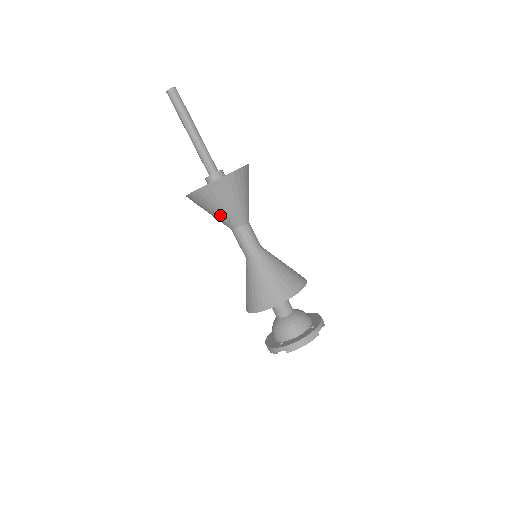
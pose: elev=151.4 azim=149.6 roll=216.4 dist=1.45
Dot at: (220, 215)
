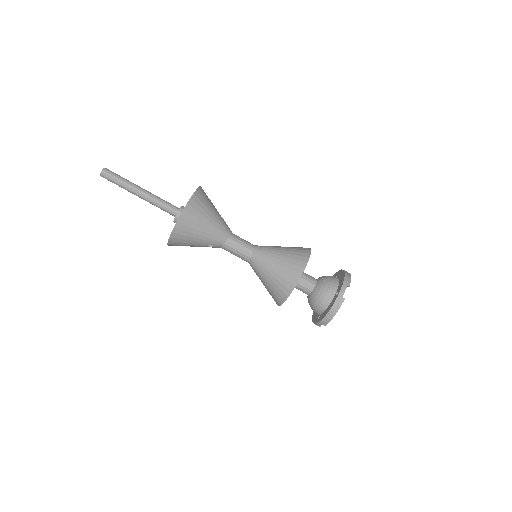
Dot at: (202, 246)
